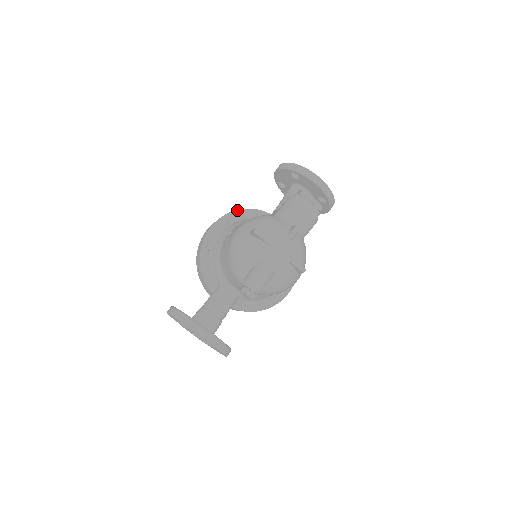
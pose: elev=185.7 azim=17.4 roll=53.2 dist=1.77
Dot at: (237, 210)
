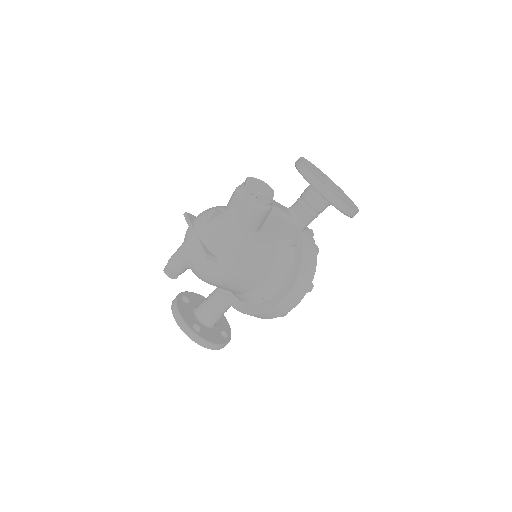
Dot at: occluded
